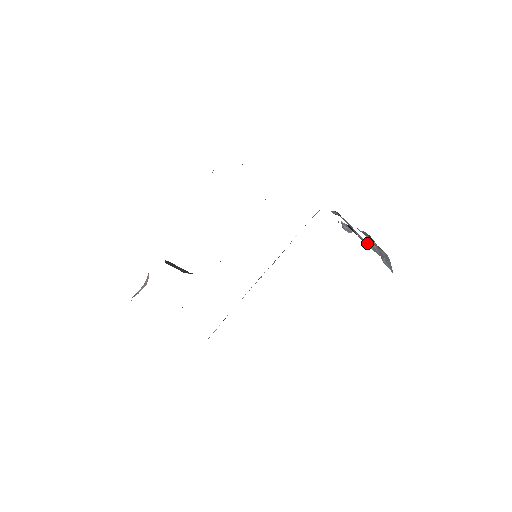
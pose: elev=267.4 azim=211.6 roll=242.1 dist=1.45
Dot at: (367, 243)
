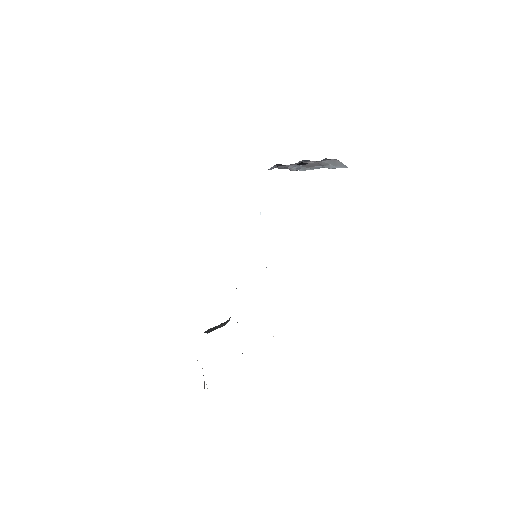
Dot at: (301, 170)
